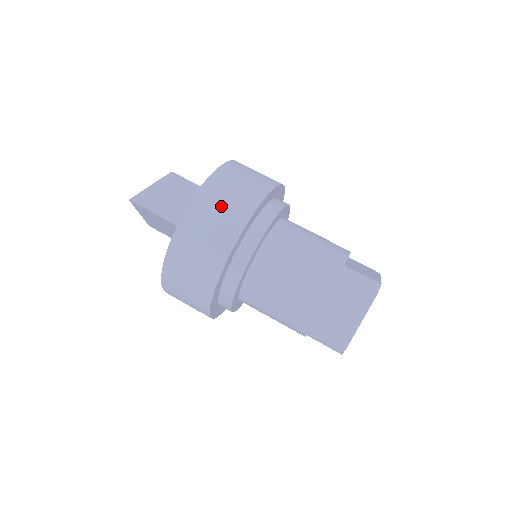
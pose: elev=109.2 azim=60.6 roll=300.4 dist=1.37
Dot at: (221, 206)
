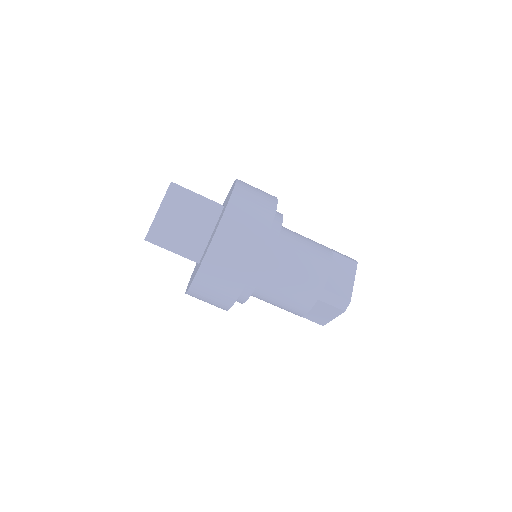
Dot at: (222, 274)
